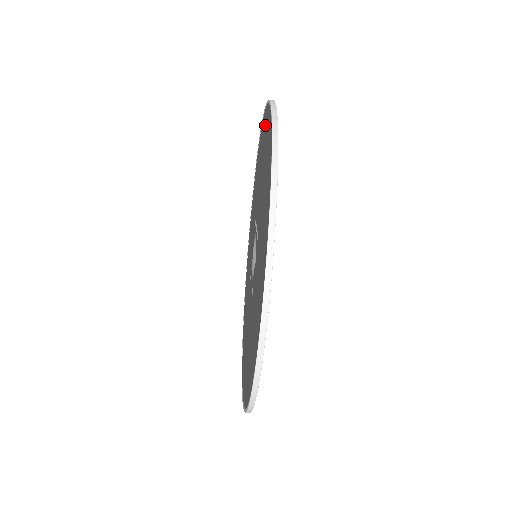
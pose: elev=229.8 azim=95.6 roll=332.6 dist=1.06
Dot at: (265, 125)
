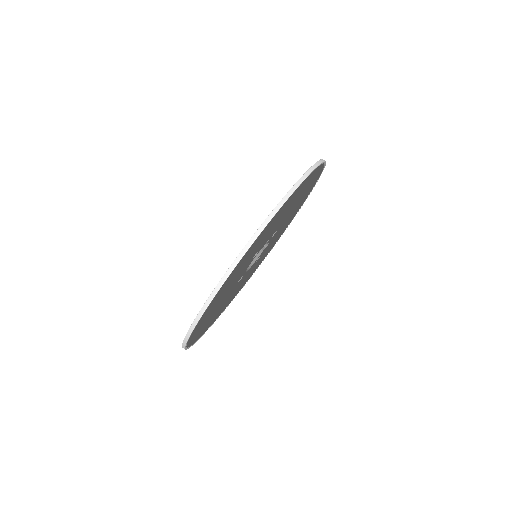
Dot at: occluded
